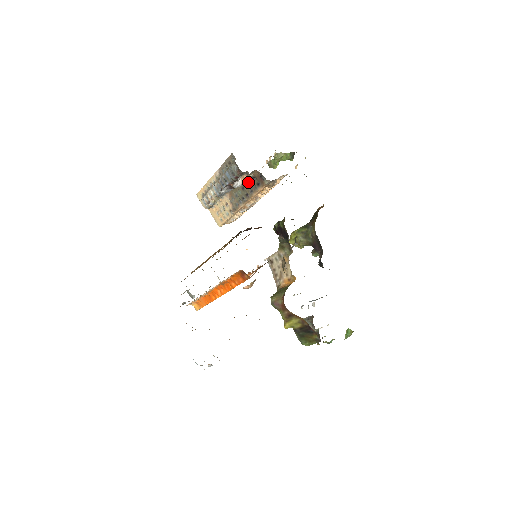
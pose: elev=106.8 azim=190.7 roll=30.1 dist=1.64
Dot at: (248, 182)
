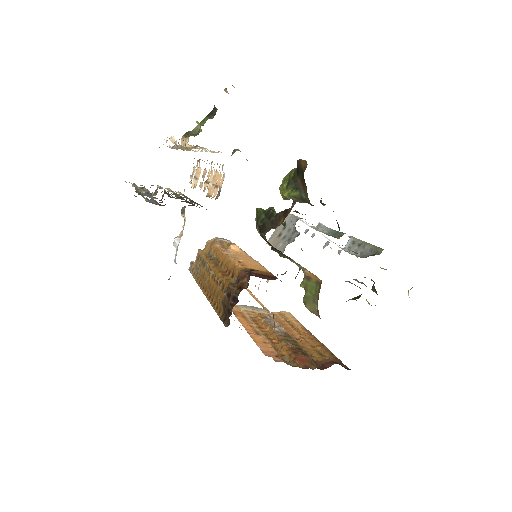
Dot at: occluded
